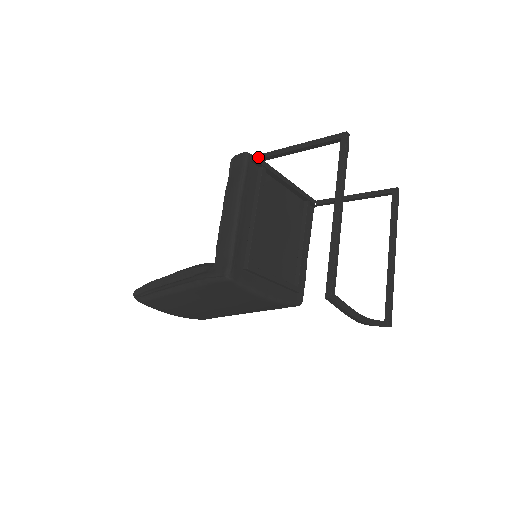
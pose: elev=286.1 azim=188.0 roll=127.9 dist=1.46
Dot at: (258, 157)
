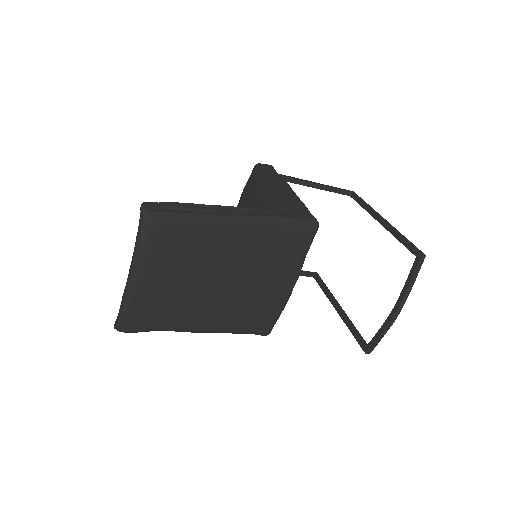
Dot at: (283, 175)
